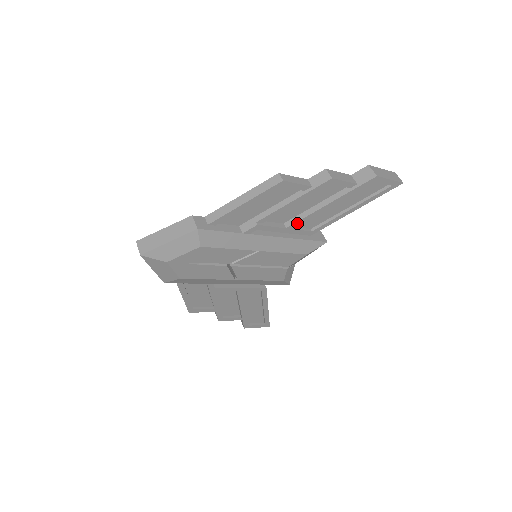
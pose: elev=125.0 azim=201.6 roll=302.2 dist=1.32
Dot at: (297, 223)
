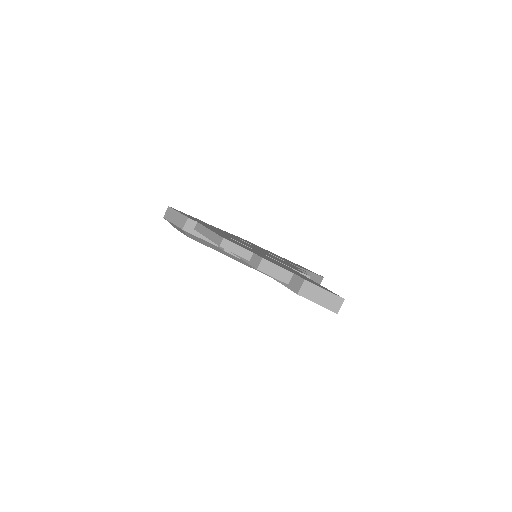
Dot at: occluded
